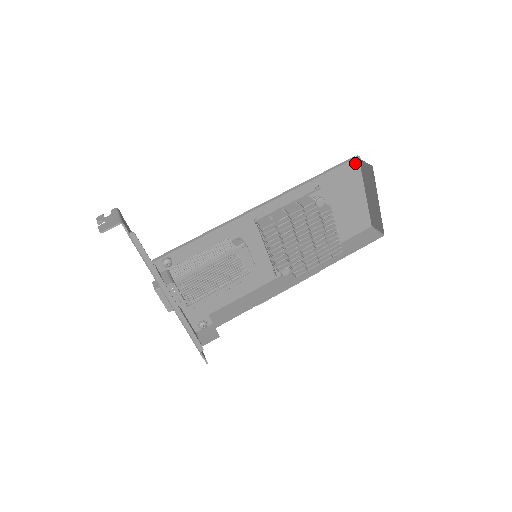
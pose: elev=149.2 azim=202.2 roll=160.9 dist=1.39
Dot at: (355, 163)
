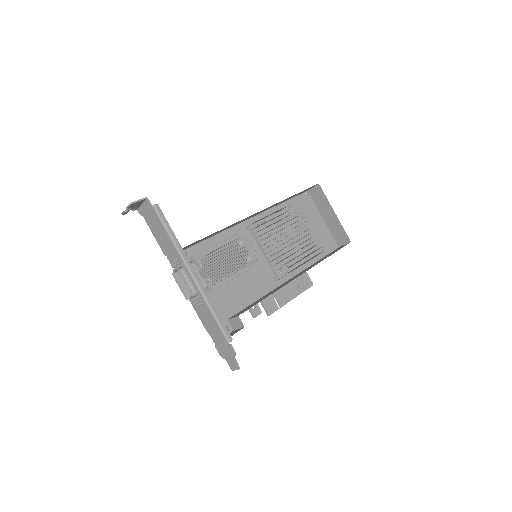
Dot at: (306, 196)
